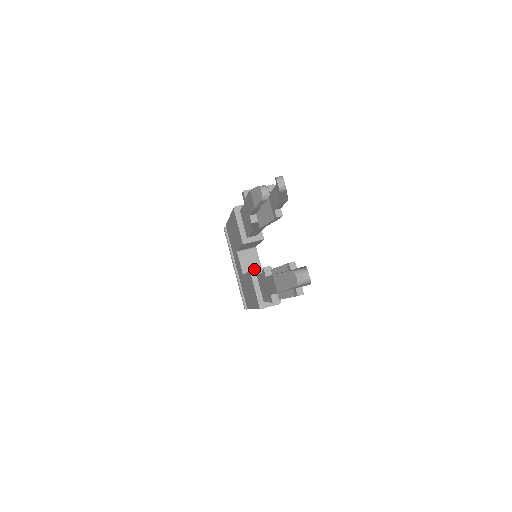
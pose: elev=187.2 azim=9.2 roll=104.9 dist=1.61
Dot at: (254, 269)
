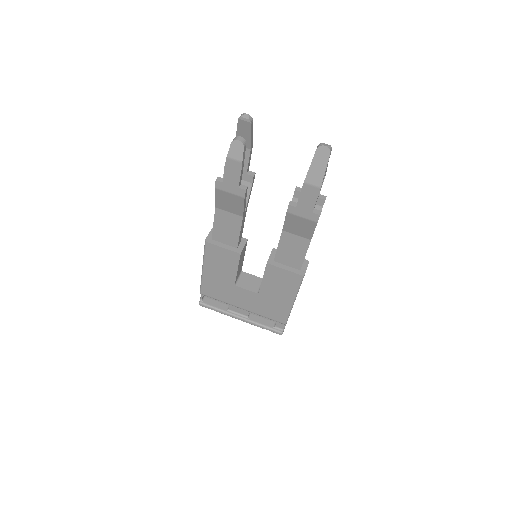
Dot at: (259, 284)
